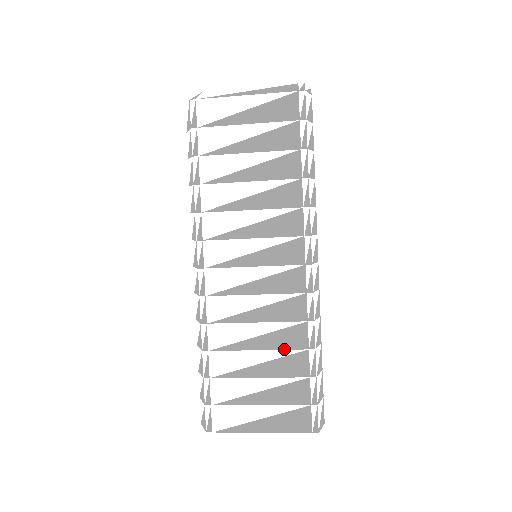
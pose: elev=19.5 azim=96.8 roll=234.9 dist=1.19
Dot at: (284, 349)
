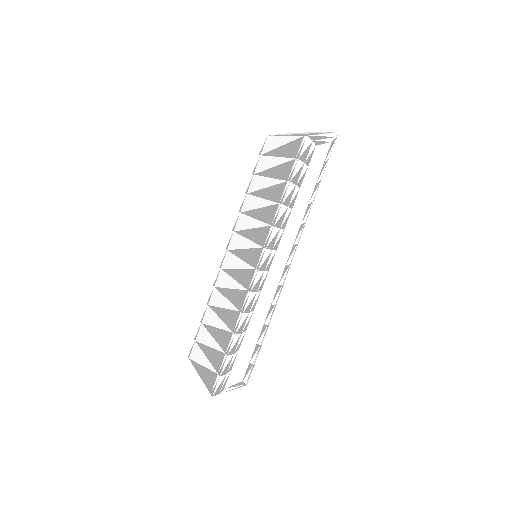
Dot at: (226, 325)
